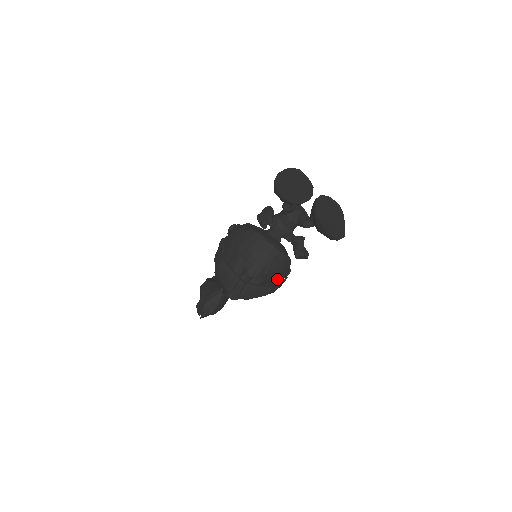
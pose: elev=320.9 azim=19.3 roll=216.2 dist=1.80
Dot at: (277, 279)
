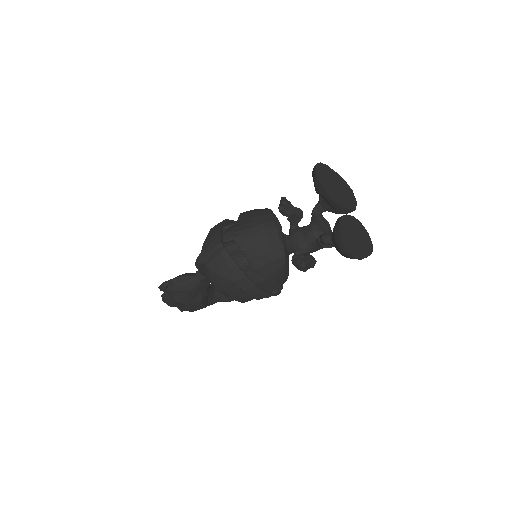
Dot at: (258, 272)
